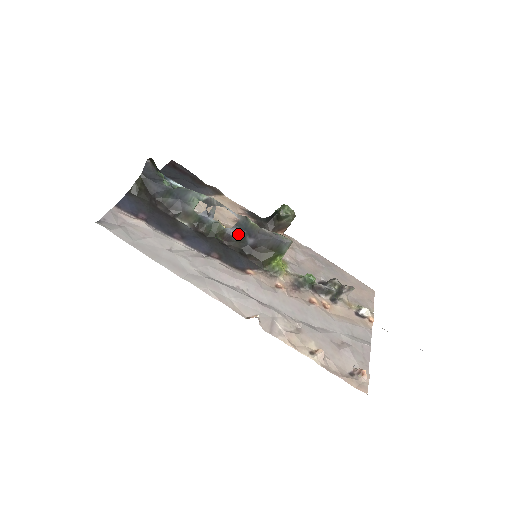
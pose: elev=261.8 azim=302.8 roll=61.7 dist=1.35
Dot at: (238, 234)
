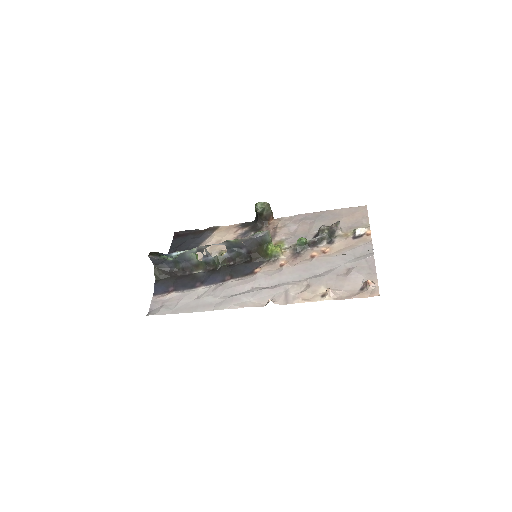
Dot at: (233, 253)
